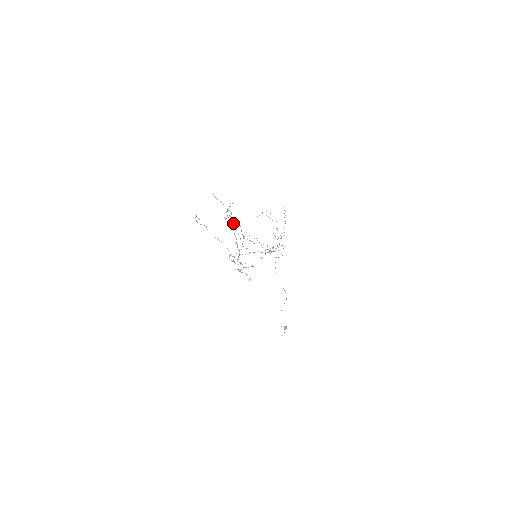
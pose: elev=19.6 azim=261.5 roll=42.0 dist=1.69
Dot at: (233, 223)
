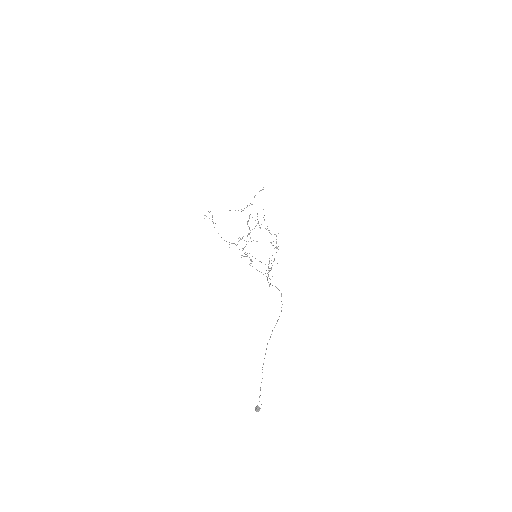
Dot at: (250, 214)
